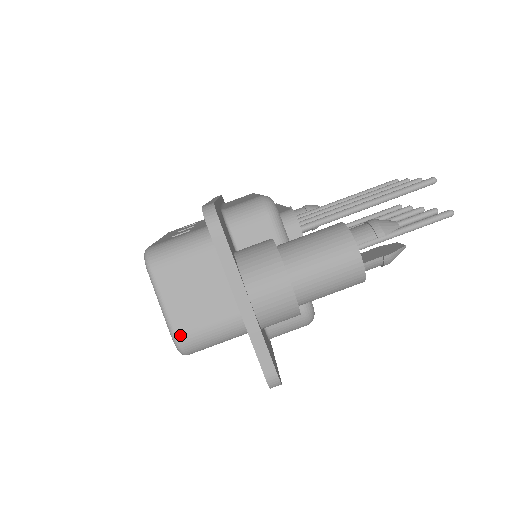
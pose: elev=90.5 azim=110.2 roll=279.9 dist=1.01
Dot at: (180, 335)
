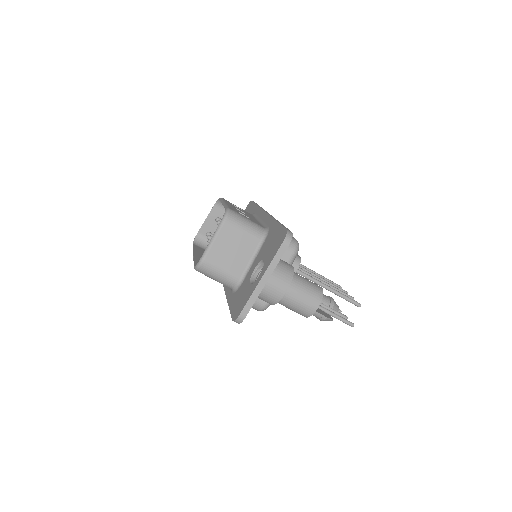
Dot at: (207, 260)
